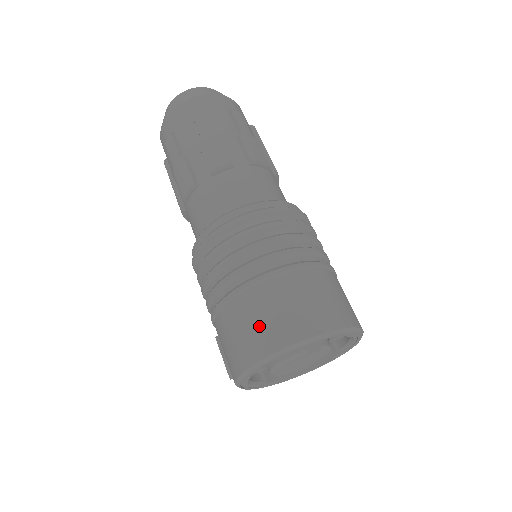
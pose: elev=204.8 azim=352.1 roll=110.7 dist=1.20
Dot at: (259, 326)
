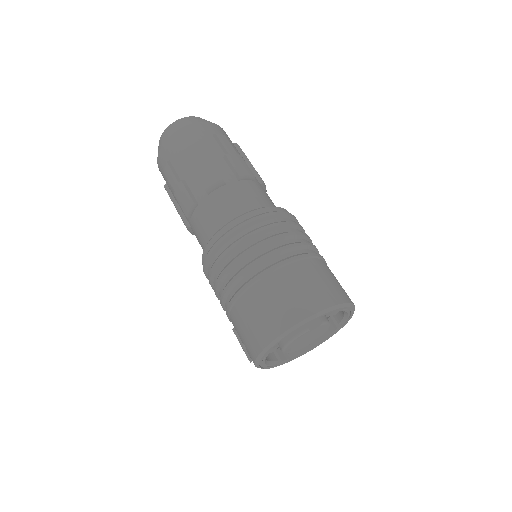
Dot at: (267, 314)
